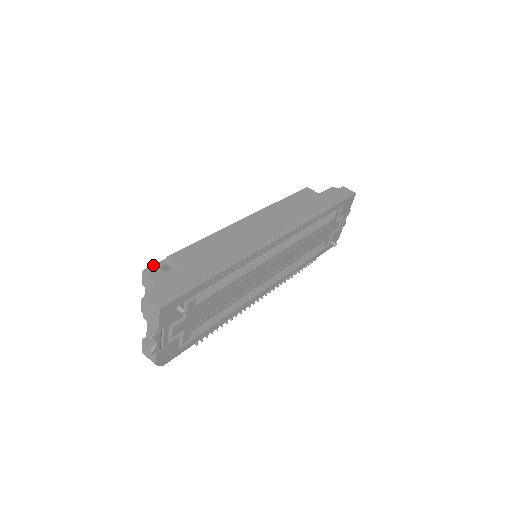
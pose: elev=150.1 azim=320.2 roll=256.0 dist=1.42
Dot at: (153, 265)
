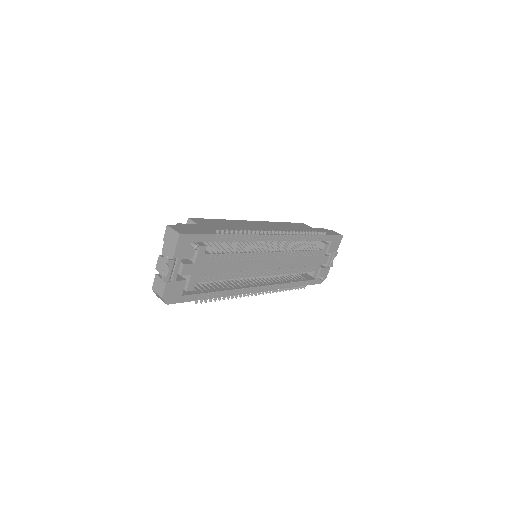
Dot at: (175, 225)
